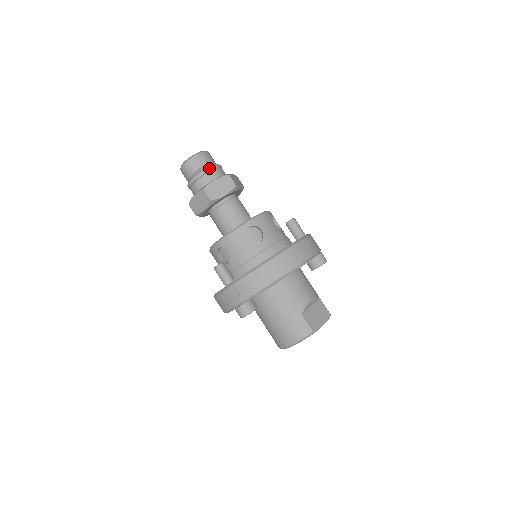
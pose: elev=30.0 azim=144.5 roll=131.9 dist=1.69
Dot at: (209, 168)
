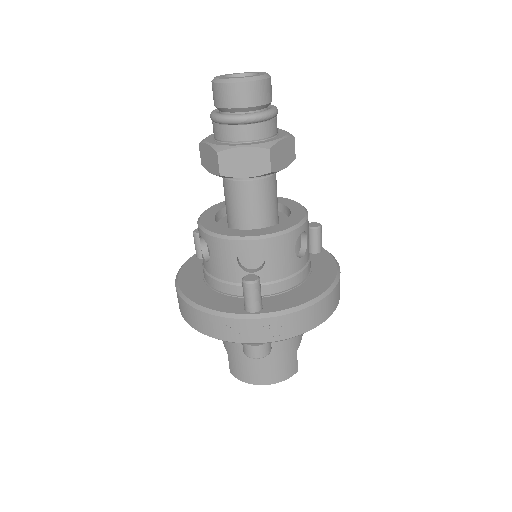
Dot at: (276, 112)
